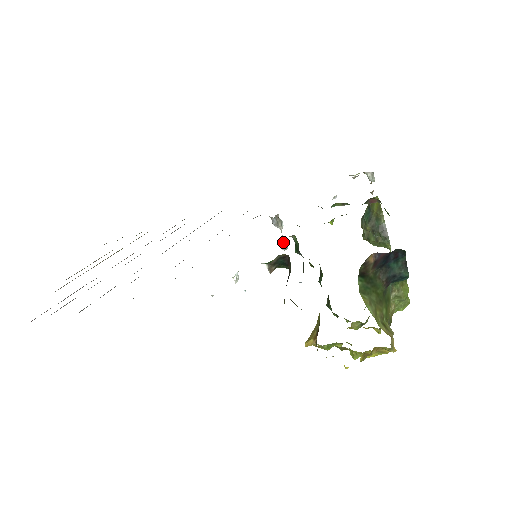
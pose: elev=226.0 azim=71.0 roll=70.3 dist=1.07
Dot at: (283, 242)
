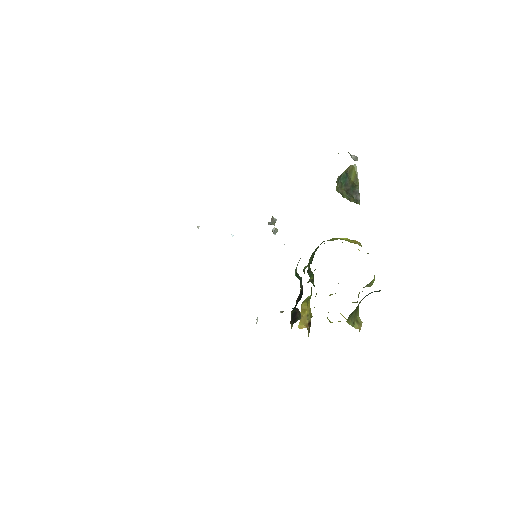
Dot at: (275, 230)
